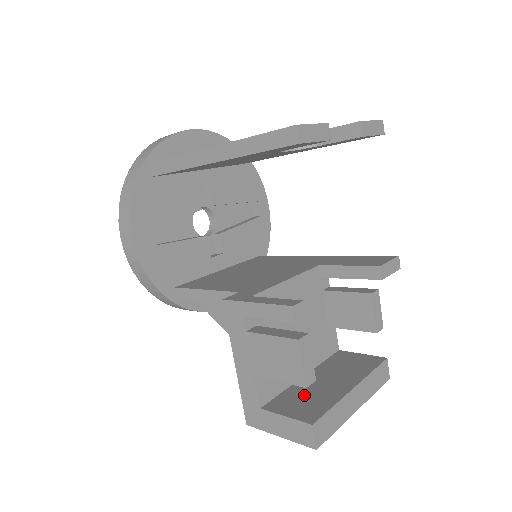
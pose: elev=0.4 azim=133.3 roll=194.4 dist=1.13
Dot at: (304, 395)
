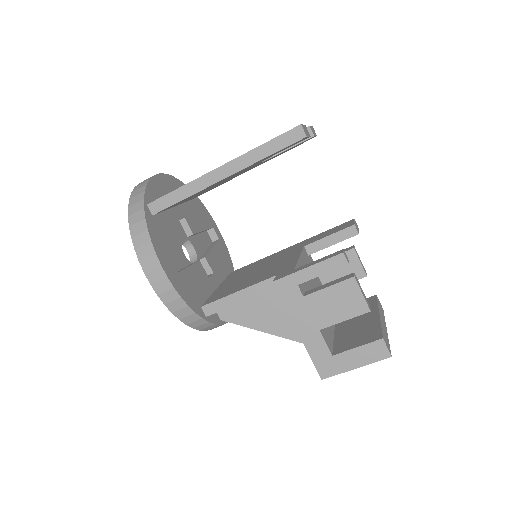
Dot at: (352, 334)
